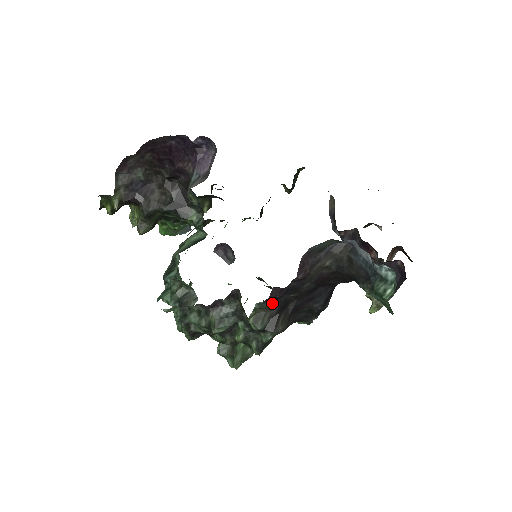
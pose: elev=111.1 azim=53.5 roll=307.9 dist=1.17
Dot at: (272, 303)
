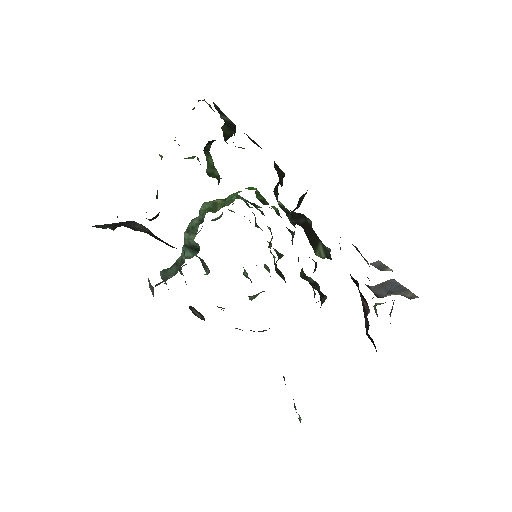
Dot at: occluded
